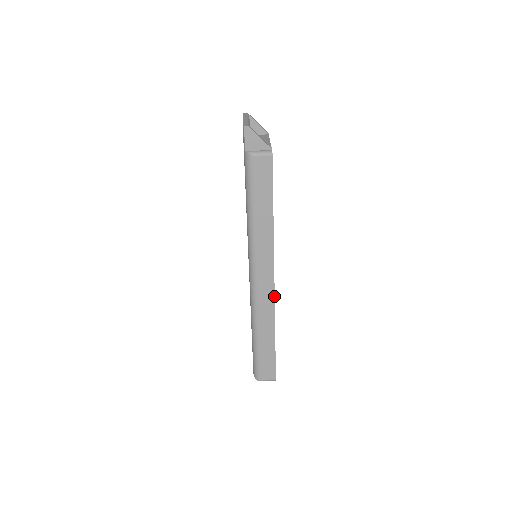
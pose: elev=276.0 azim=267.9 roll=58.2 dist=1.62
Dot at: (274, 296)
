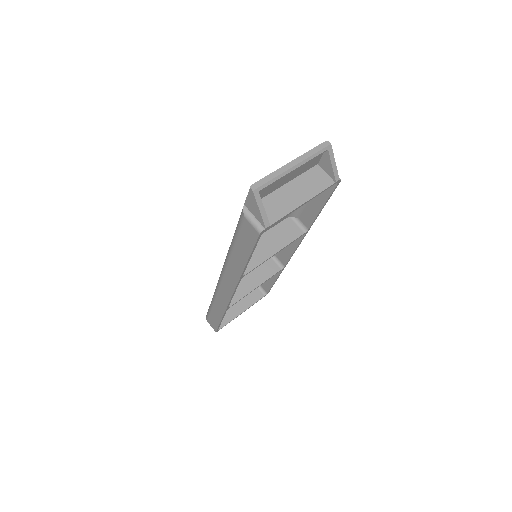
Dot at: (229, 302)
